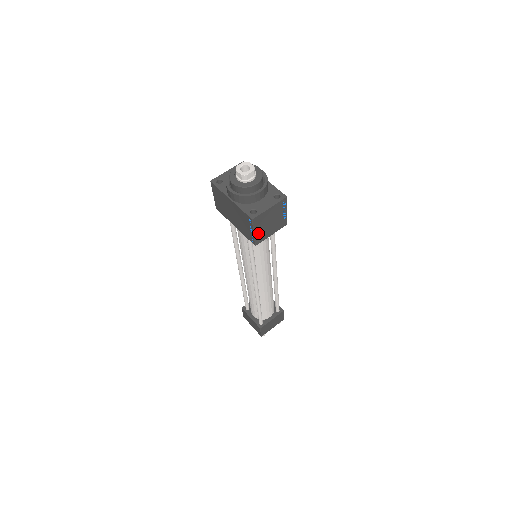
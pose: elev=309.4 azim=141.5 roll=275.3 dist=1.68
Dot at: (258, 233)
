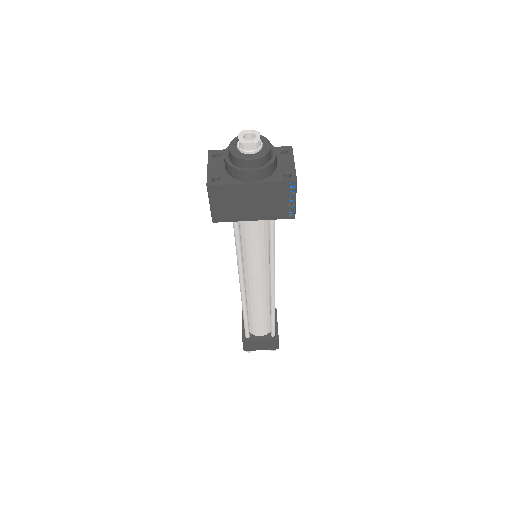
Dot at: occluded
